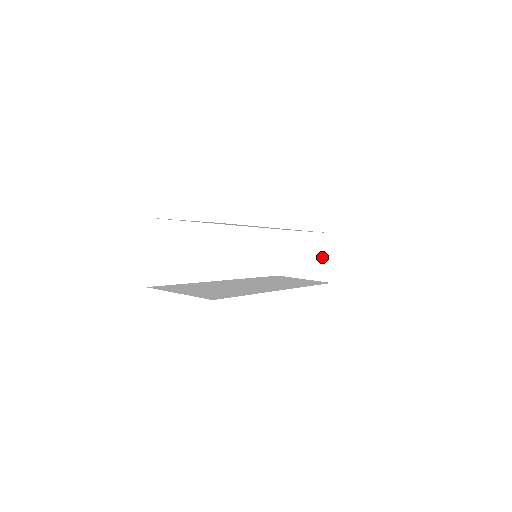
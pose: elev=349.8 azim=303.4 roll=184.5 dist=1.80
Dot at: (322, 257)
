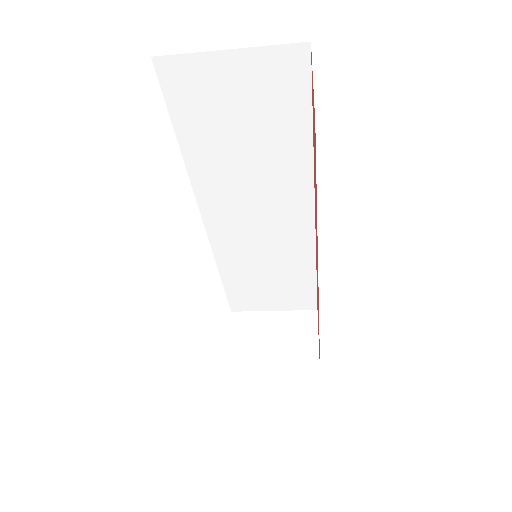
Dot at: (300, 342)
